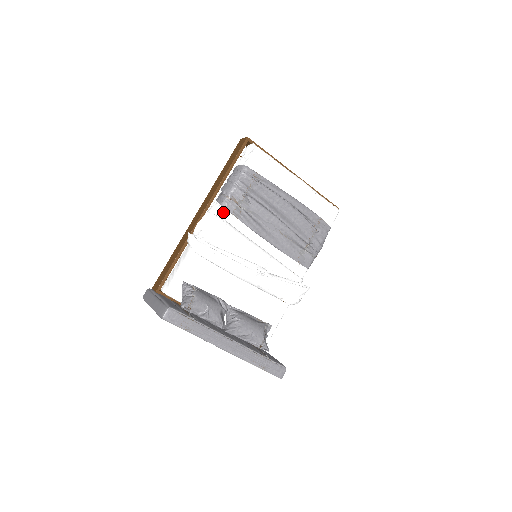
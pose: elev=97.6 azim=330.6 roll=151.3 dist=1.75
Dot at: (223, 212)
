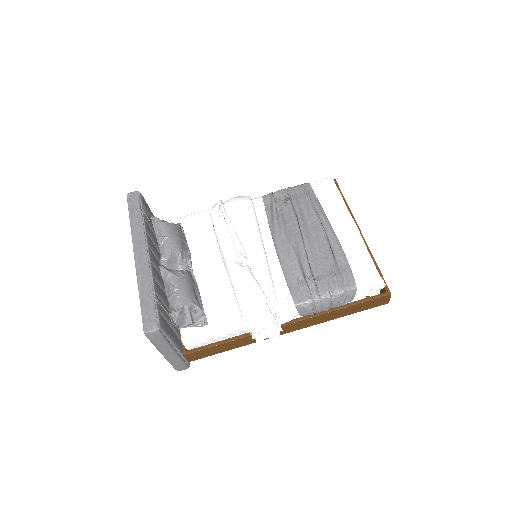
Dot at: (259, 200)
